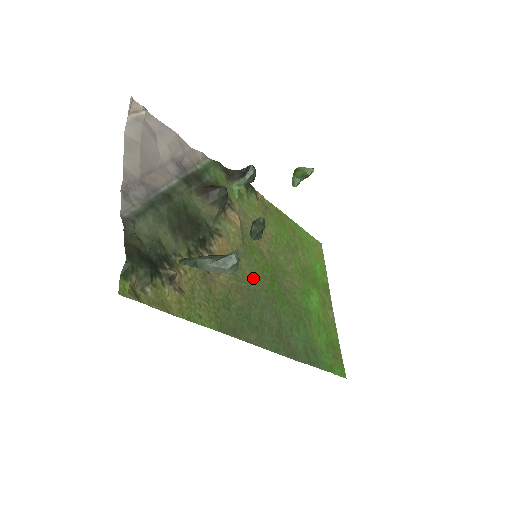
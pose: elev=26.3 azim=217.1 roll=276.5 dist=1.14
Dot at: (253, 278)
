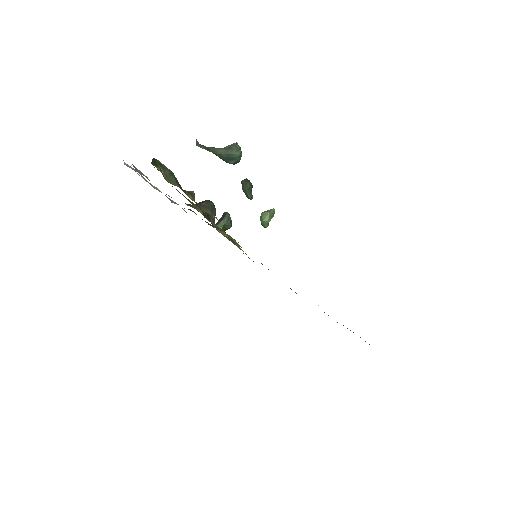
Dot at: occluded
